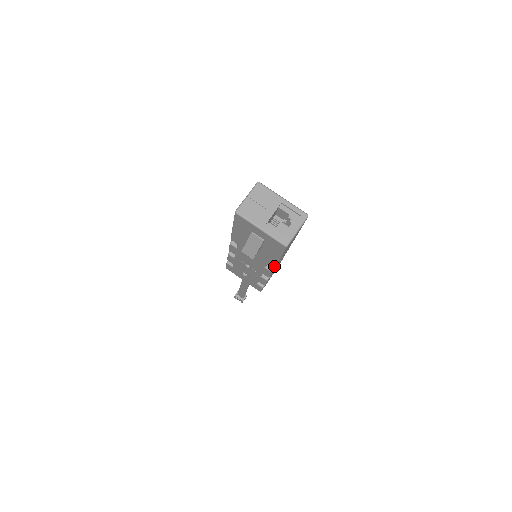
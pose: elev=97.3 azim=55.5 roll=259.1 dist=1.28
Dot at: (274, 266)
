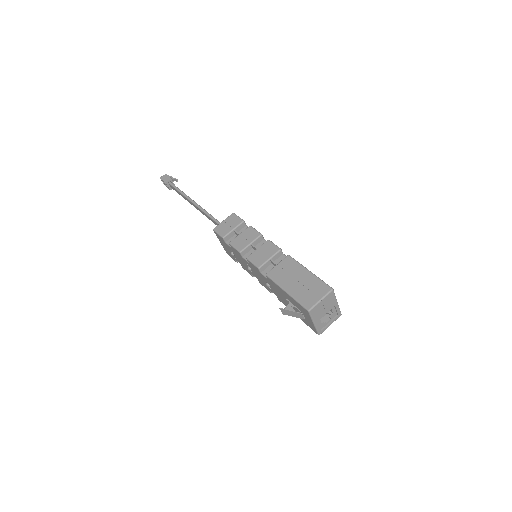
Dot at: occluded
